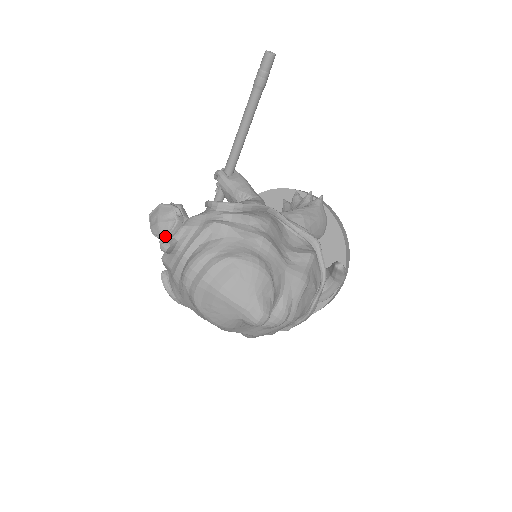
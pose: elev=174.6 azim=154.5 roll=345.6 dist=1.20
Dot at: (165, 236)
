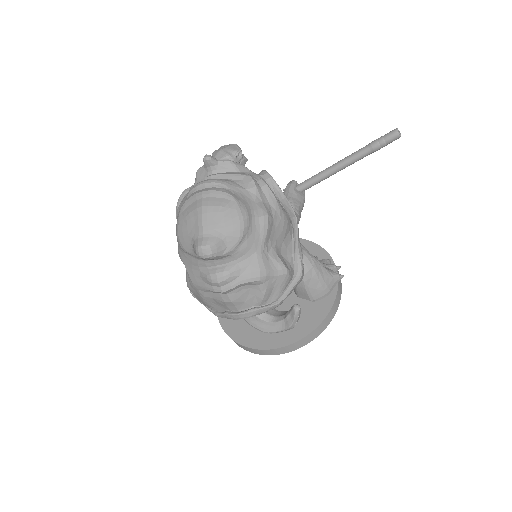
Dot at: occluded
